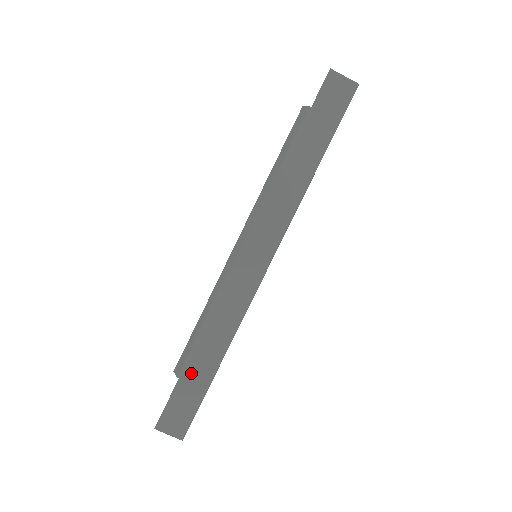
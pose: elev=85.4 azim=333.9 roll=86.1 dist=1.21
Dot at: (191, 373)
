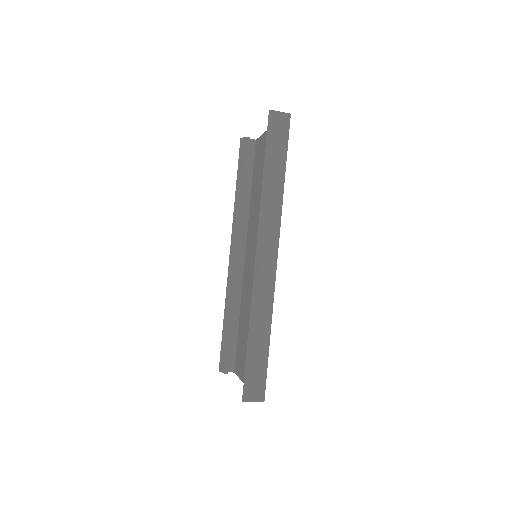
Dot at: (253, 351)
